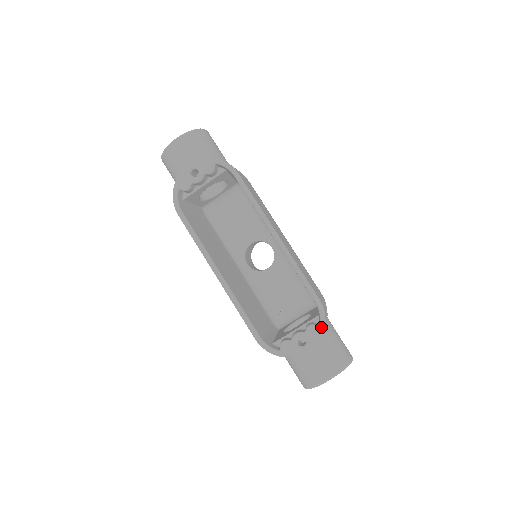
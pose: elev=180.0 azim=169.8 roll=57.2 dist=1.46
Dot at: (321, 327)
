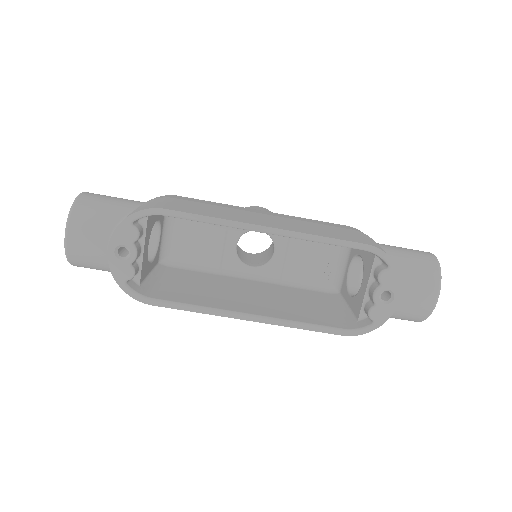
Dot at: (391, 266)
